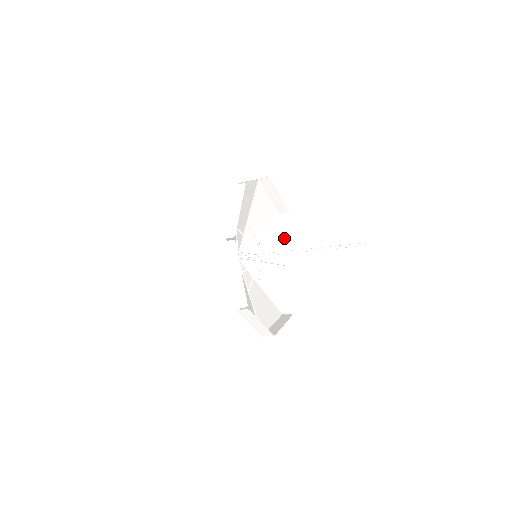
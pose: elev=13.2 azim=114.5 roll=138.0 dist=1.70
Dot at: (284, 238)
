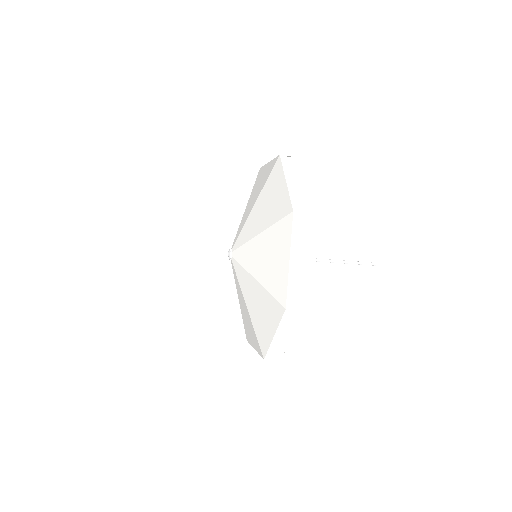
Dot at: occluded
